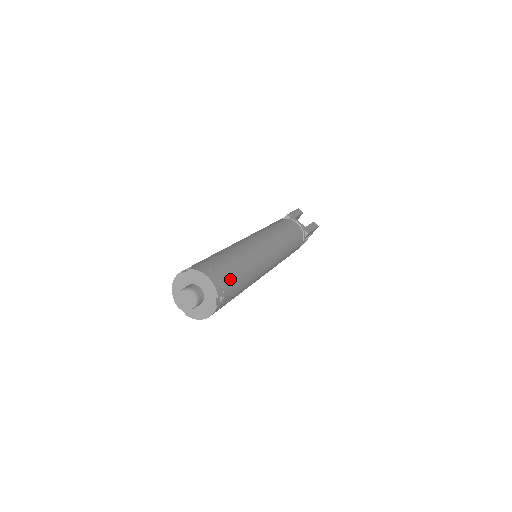
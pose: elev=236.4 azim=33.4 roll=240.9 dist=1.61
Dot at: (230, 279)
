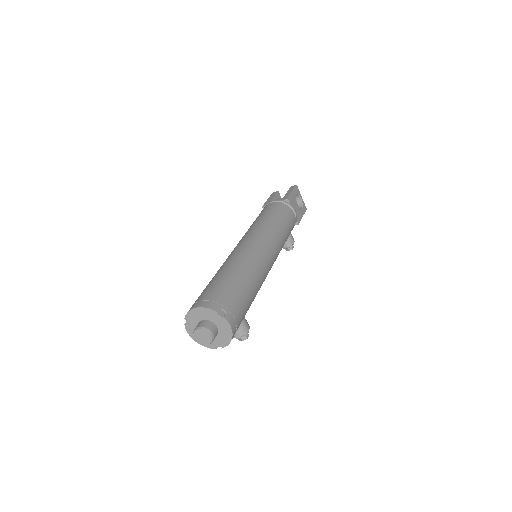
Dot at: (220, 291)
